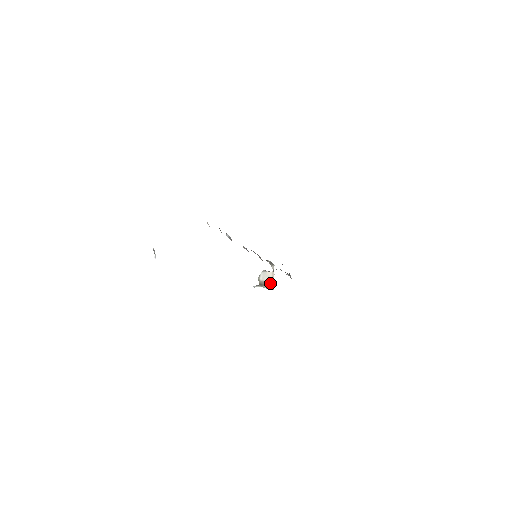
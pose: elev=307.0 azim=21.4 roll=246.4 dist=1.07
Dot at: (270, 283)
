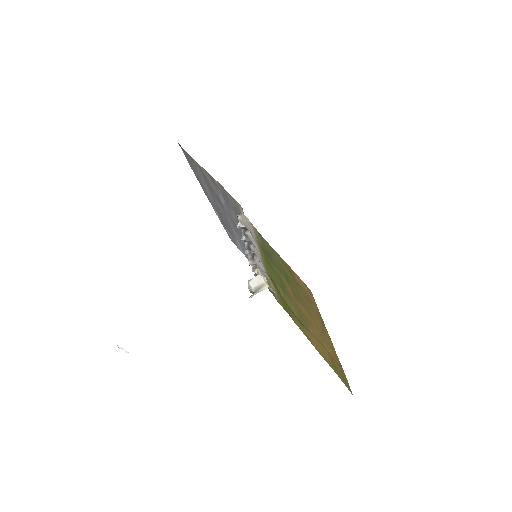
Dot at: (263, 284)
